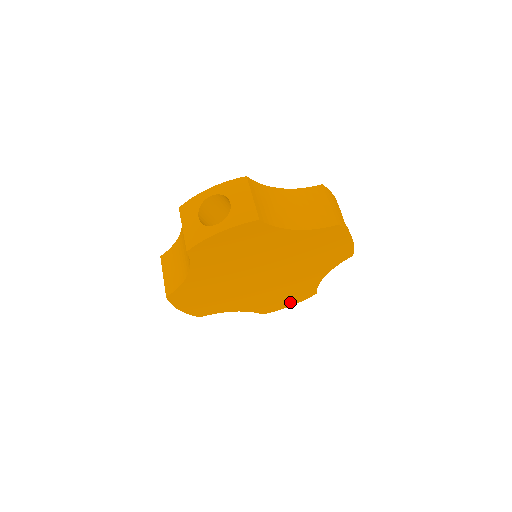
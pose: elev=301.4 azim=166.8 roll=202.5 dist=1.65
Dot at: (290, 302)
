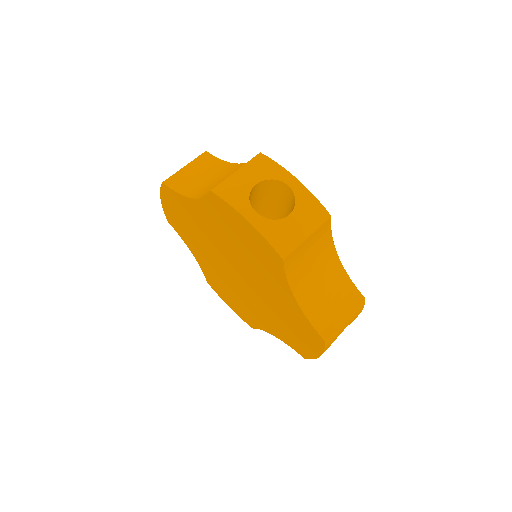
Dot at: (312, 346)
